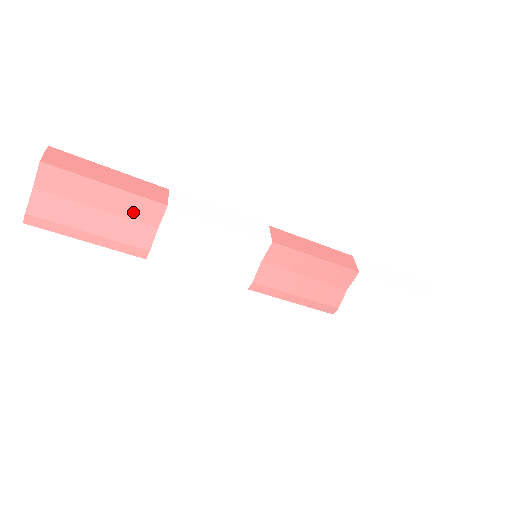
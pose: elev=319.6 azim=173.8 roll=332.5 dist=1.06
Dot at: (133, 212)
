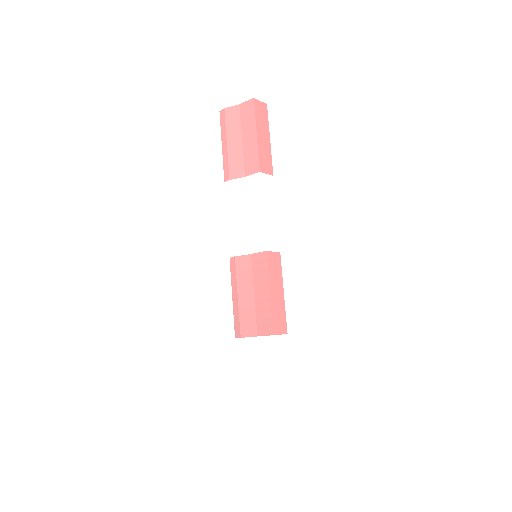
Dot at: (248, 157)
